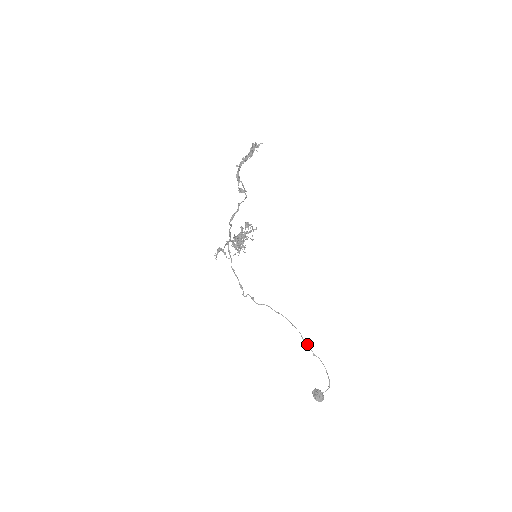
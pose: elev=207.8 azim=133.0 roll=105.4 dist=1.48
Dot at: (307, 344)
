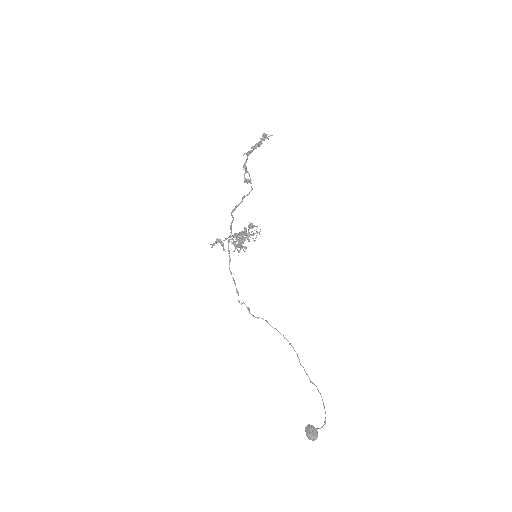
Dot at: occluded
